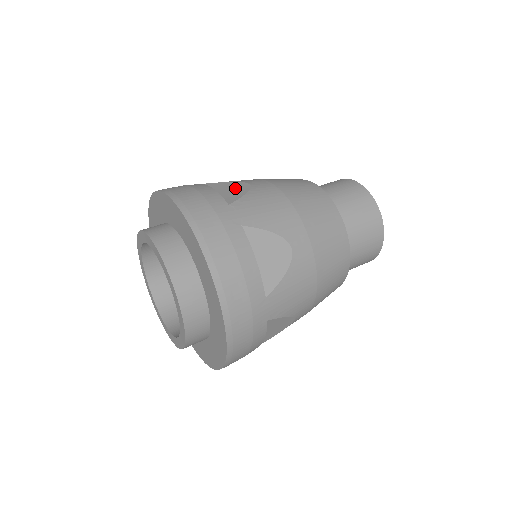
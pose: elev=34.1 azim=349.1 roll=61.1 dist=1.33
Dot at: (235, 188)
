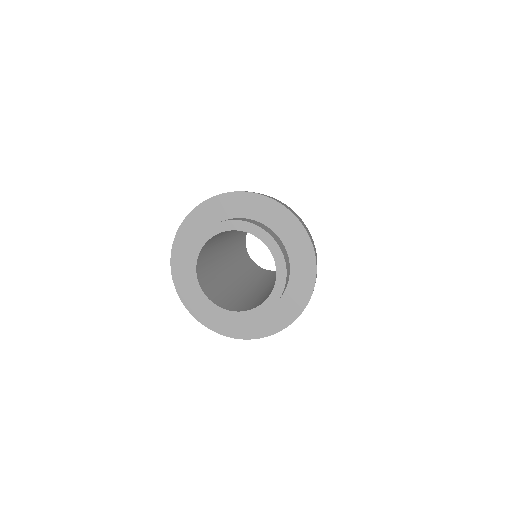
Dot at: occluded
